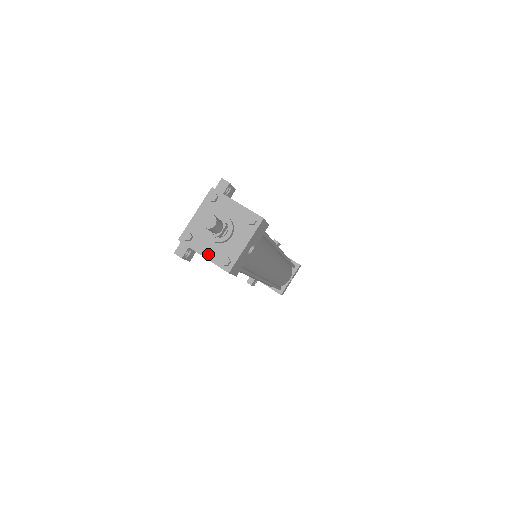
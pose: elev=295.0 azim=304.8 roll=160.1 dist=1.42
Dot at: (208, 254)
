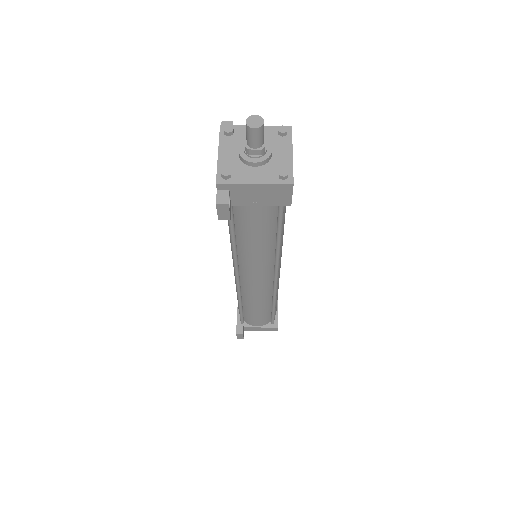
Dot at: (259, 179)
